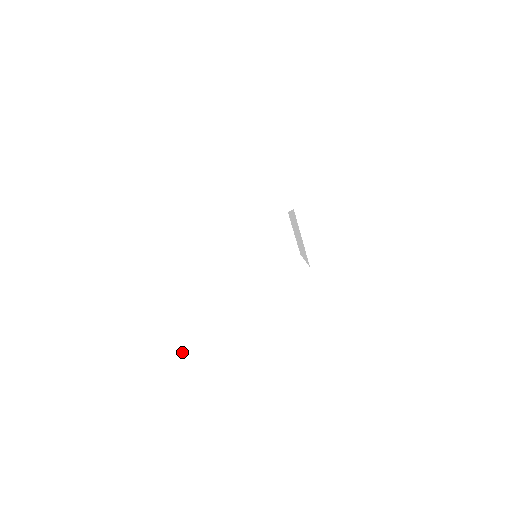
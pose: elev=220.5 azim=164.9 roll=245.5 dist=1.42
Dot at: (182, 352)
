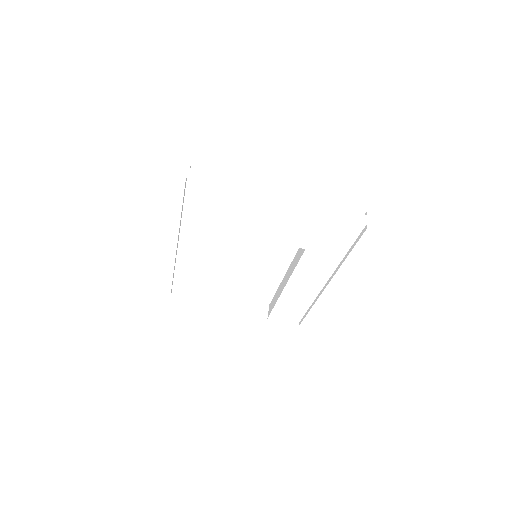
Dot at: occluded
